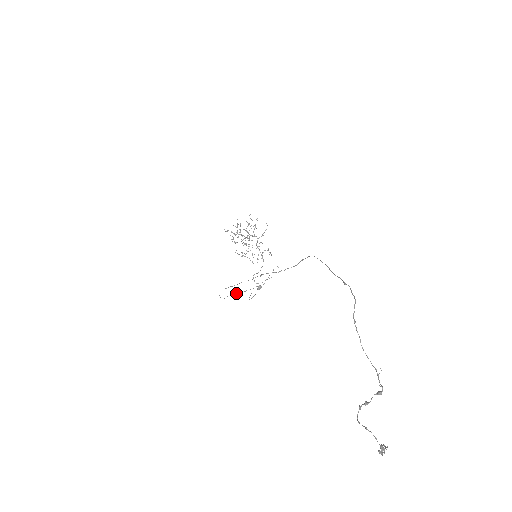
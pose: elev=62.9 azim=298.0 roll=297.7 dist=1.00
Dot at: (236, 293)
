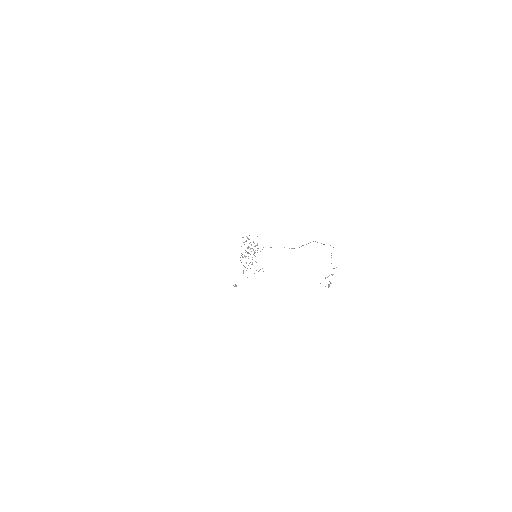
Dot at: occluded
